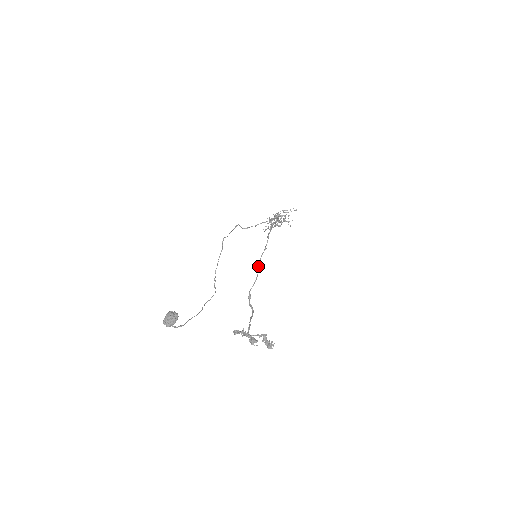
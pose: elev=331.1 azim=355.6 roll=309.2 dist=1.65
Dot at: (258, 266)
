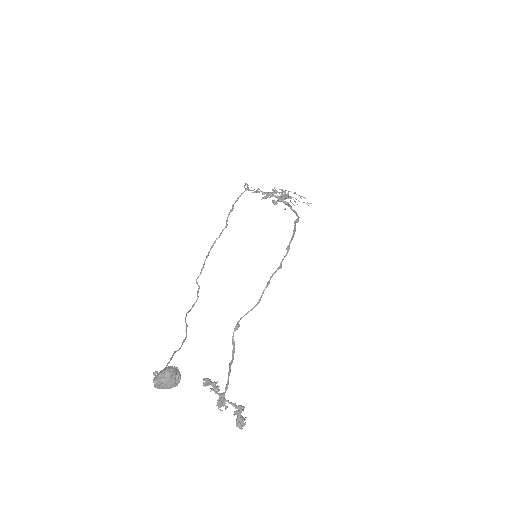
Dot at: occluded
